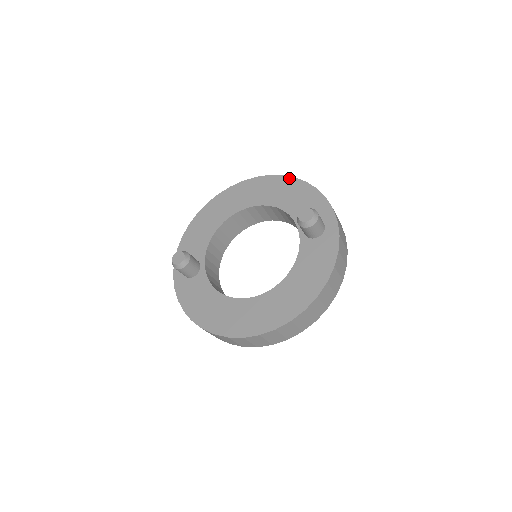
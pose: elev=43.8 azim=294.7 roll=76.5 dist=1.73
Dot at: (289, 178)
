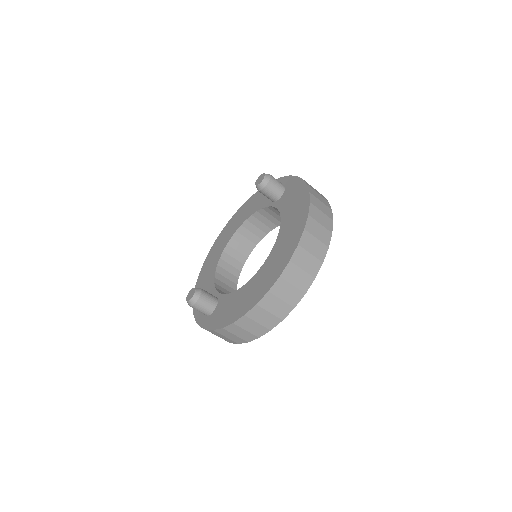
Dot at: (243, 205)
